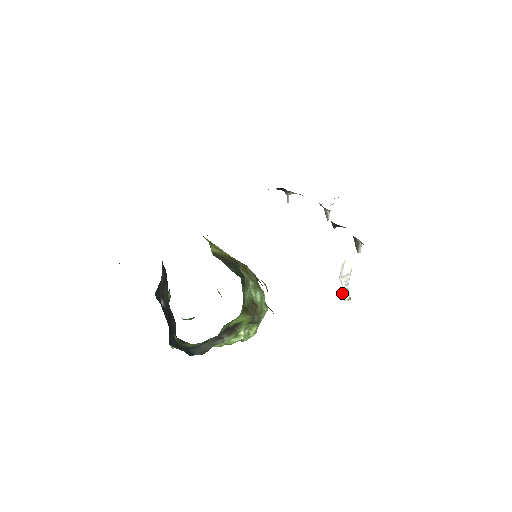
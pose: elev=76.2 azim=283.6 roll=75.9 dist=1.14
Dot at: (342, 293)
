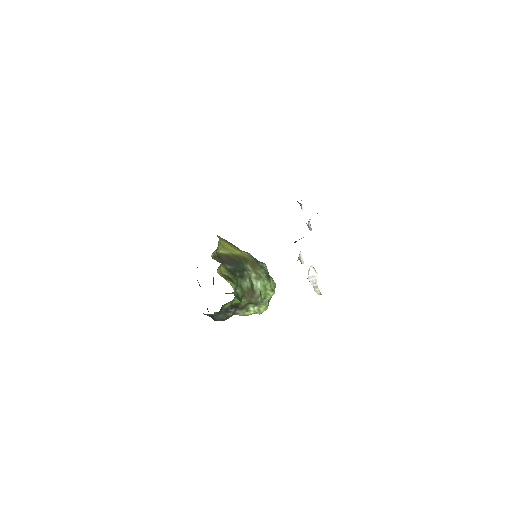
Dot at: (314, 289)
